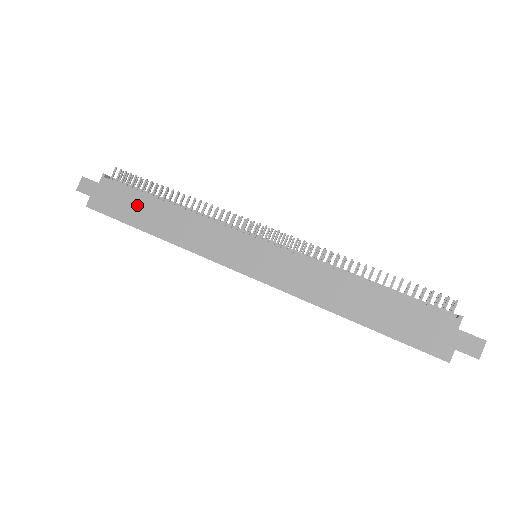
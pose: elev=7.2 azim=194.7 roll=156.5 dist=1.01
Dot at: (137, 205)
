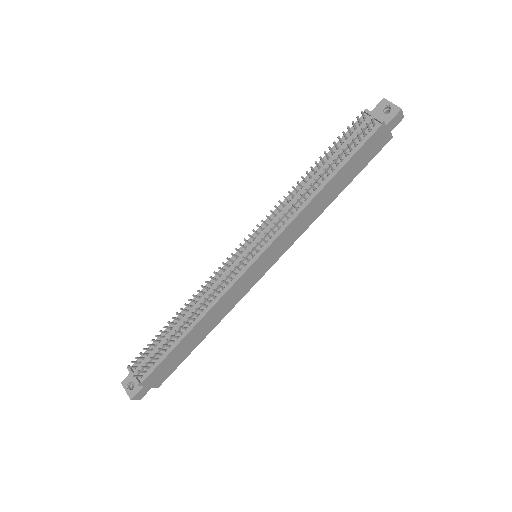
Dot at: (179, 352)
